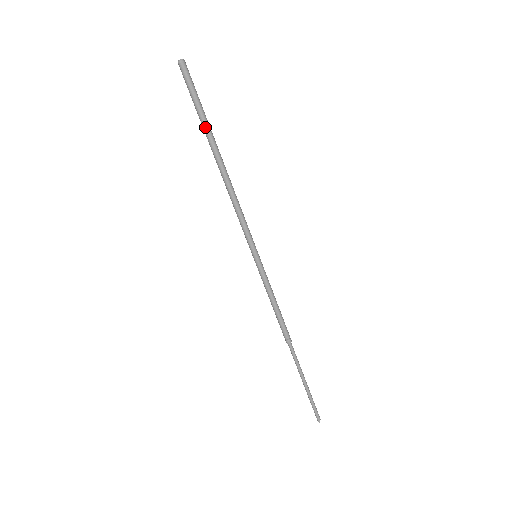
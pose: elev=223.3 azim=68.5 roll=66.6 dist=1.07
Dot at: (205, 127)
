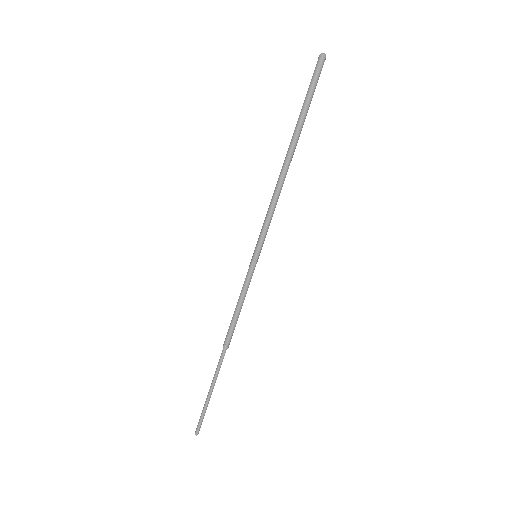
Dot at: (301, 121)
